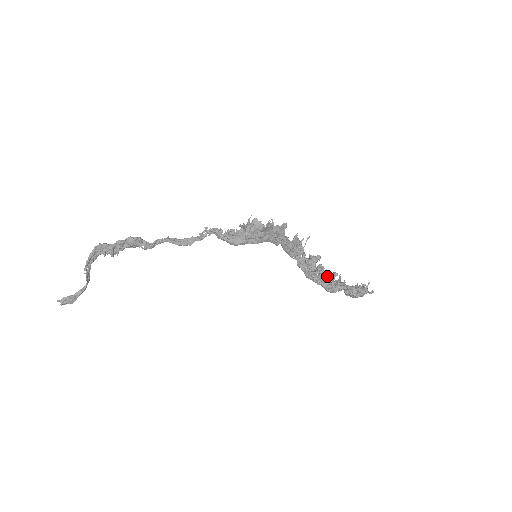
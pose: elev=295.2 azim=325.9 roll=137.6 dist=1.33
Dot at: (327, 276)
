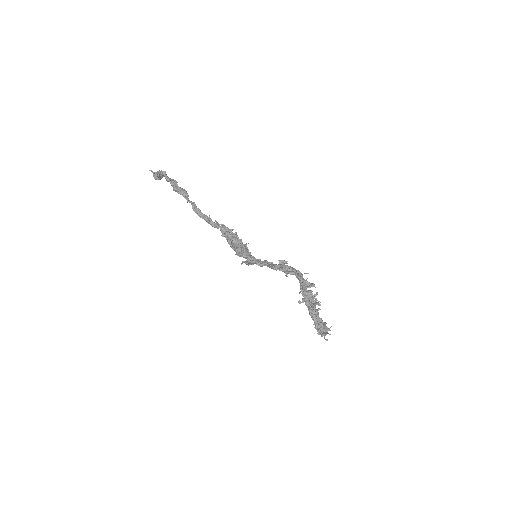
Dot at: (312, 299)
